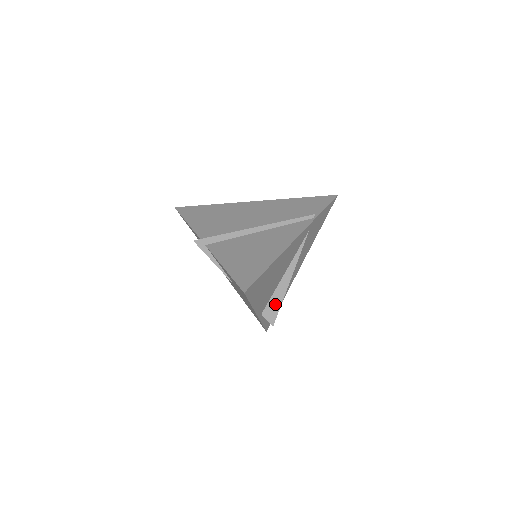
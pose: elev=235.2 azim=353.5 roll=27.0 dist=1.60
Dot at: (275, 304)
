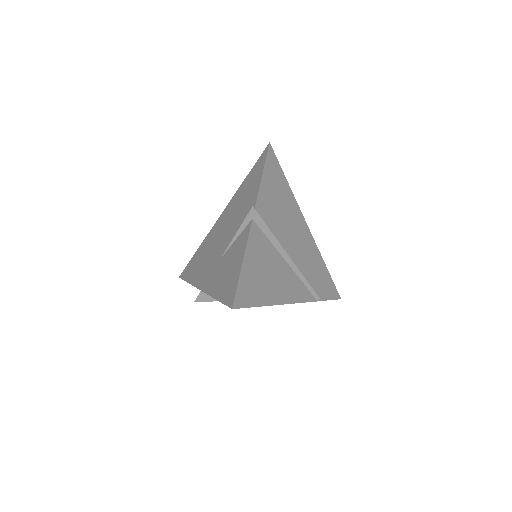
Dot at: occluded
